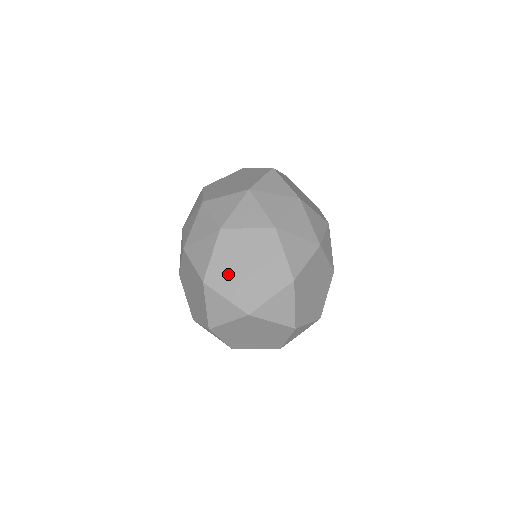
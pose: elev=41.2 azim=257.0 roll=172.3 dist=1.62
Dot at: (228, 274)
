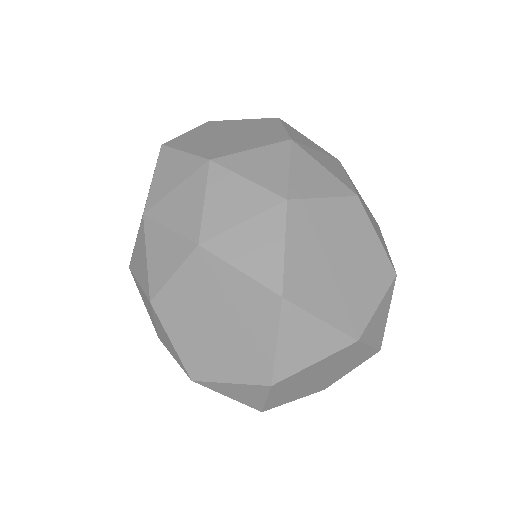
Dot at: (205, 351)
